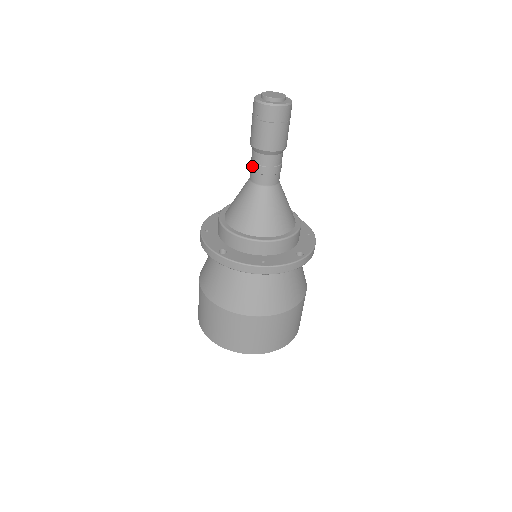
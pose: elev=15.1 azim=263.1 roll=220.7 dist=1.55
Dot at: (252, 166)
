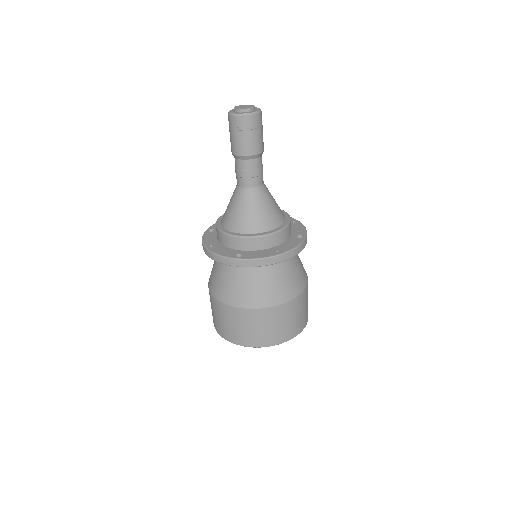
Dot at: (240, 173)
